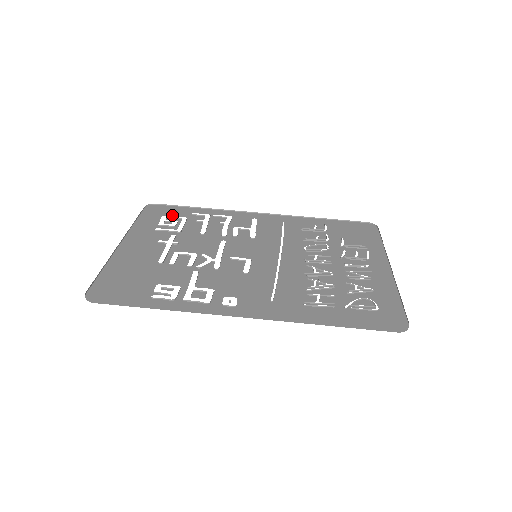
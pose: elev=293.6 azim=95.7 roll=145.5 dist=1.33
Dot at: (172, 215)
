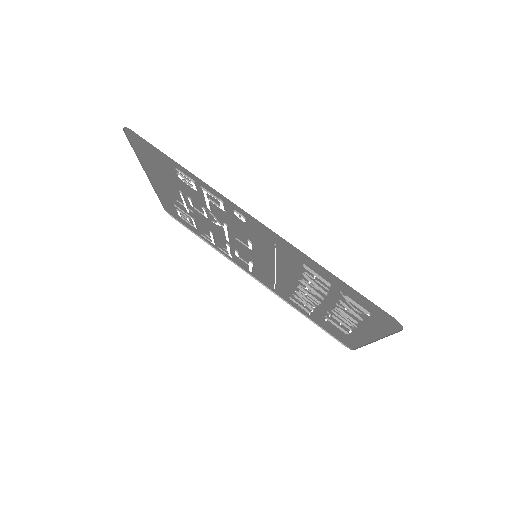
Dot at: (186, 222)
